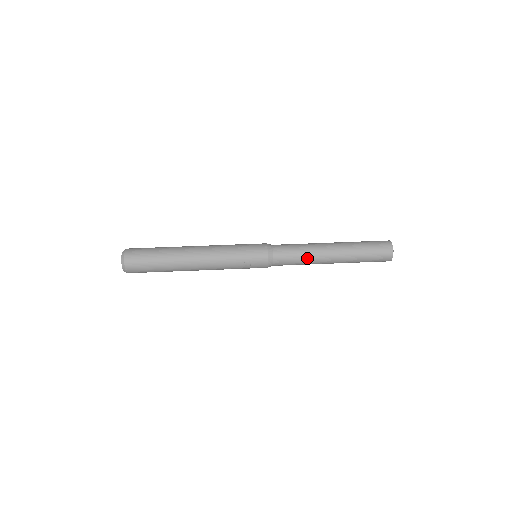
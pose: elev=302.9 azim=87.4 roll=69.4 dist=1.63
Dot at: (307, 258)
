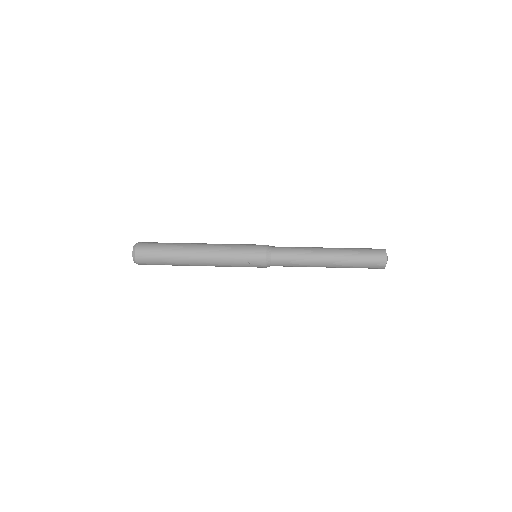
Dot at: (303, 259)
